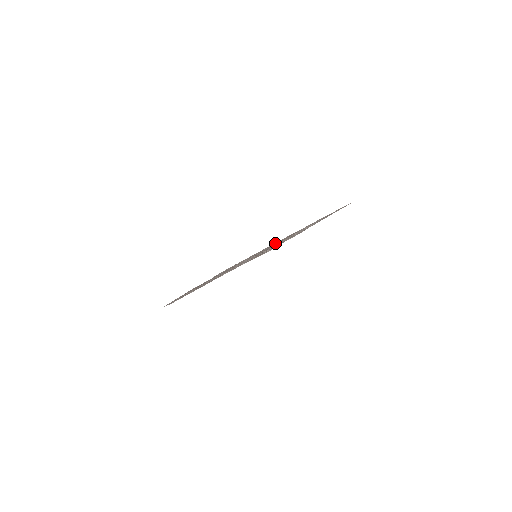
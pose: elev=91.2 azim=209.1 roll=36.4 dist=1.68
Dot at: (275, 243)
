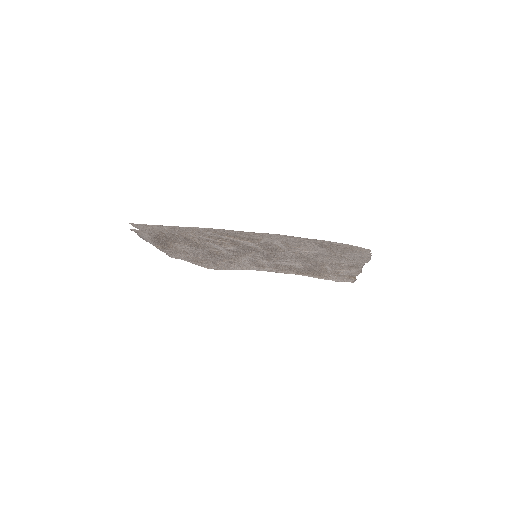
Dot at: (211, 231)
